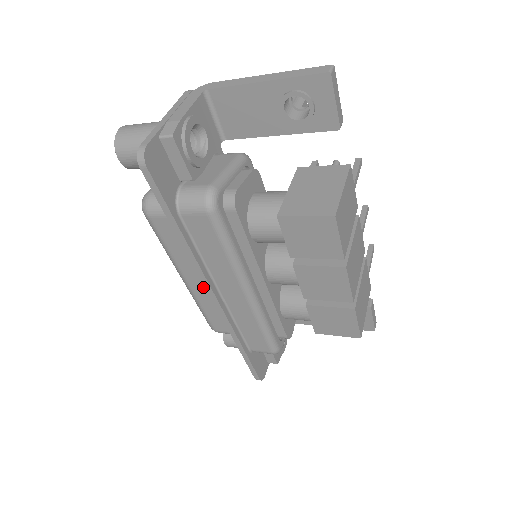
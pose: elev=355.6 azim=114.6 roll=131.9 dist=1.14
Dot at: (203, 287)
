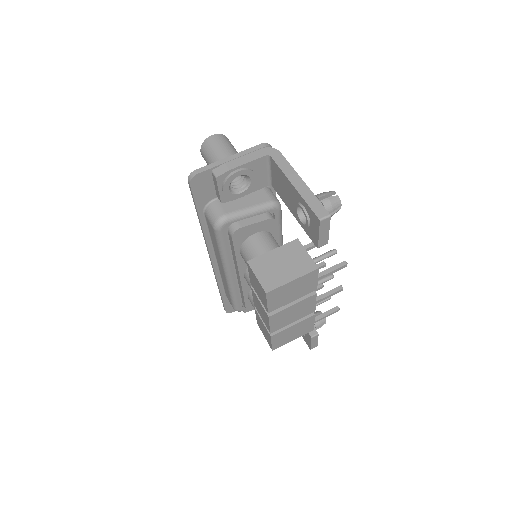
Dot at: occluded
